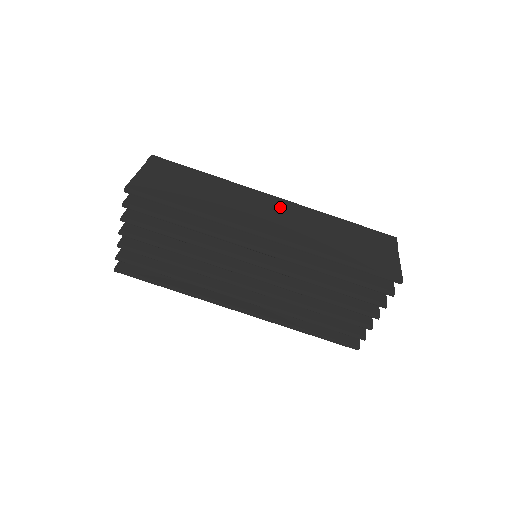
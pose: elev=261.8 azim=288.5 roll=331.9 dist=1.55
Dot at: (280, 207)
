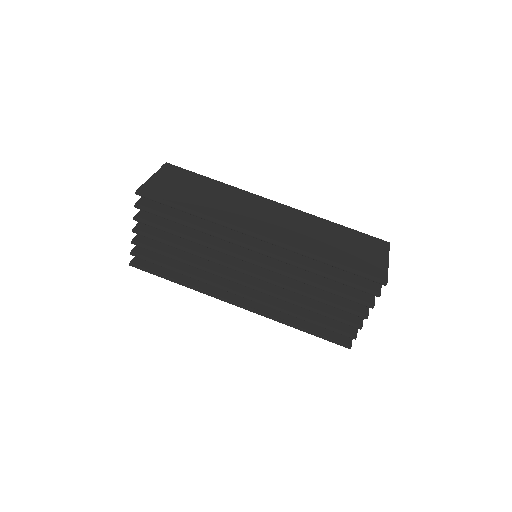
Dot at: (278, 211)
